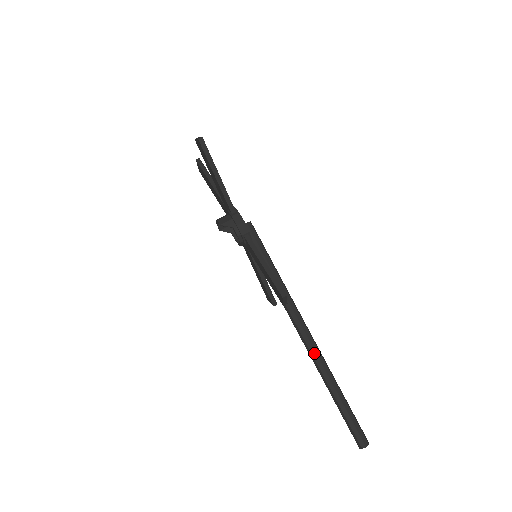
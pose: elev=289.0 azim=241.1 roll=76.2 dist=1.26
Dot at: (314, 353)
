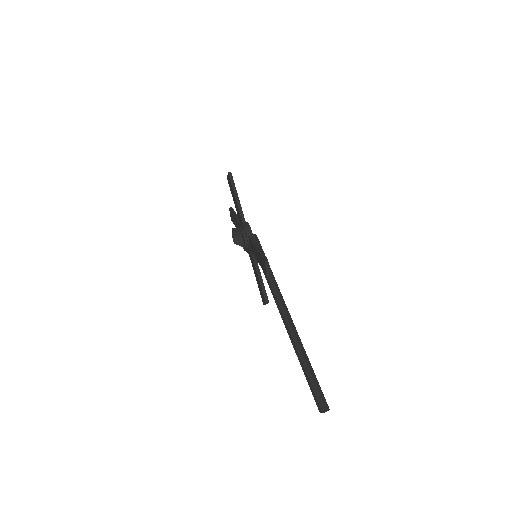
Dot at: (289, 324)
